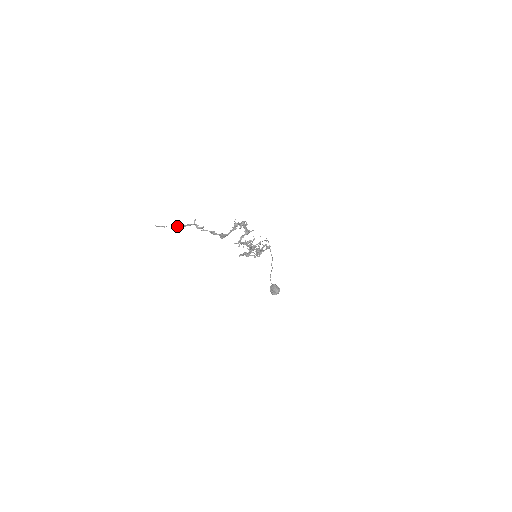
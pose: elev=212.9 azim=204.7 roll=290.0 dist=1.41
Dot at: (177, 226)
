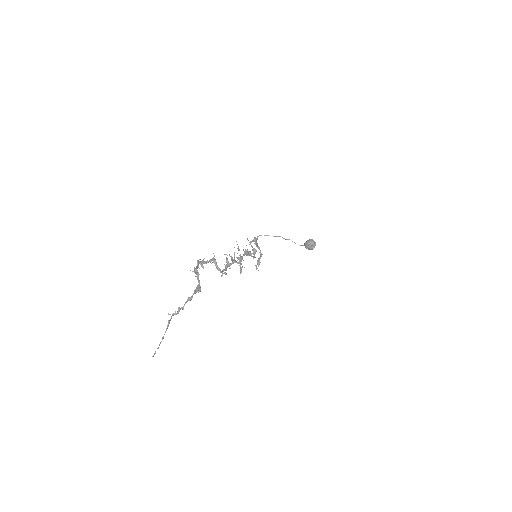
Dot at: occluded
